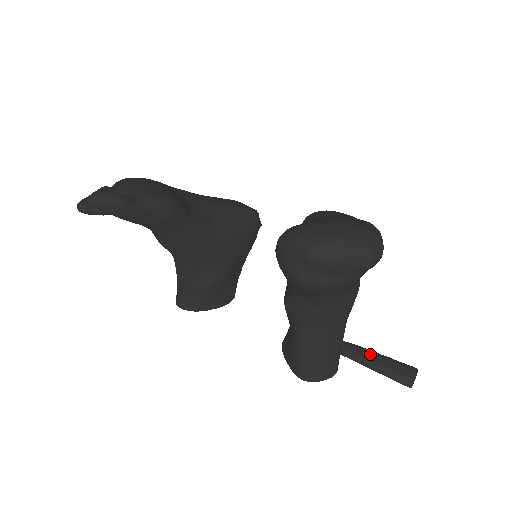
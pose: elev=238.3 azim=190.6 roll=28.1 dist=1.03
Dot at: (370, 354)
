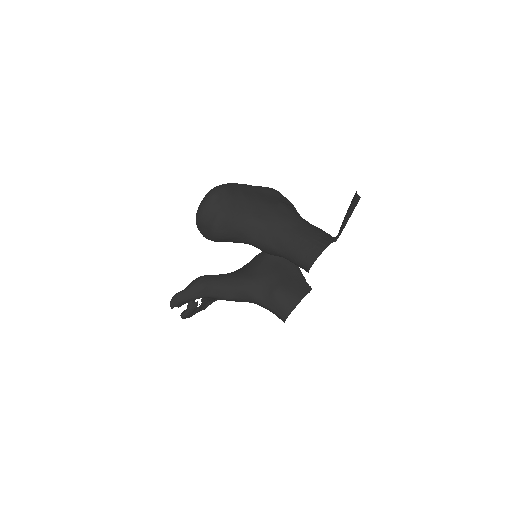
Dot at: occluded
